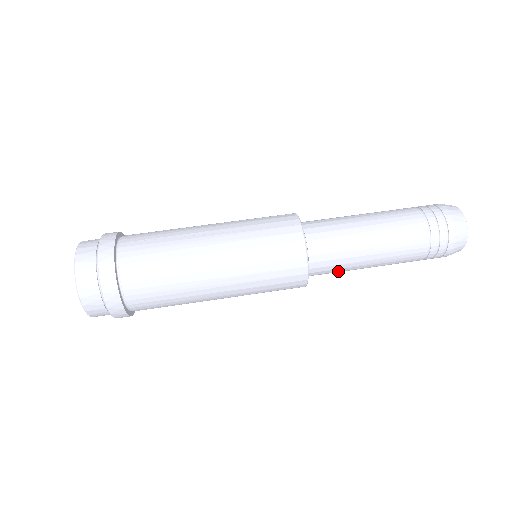
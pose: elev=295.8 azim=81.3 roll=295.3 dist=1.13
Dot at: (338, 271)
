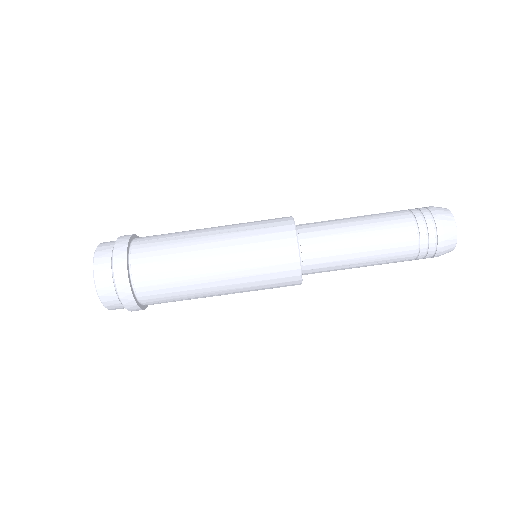
Dot at: (332, 269)
